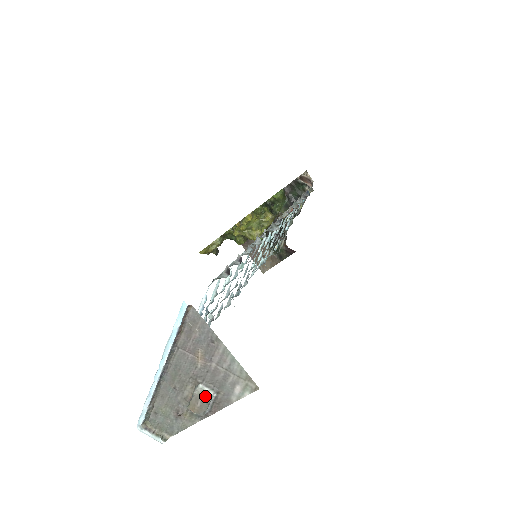
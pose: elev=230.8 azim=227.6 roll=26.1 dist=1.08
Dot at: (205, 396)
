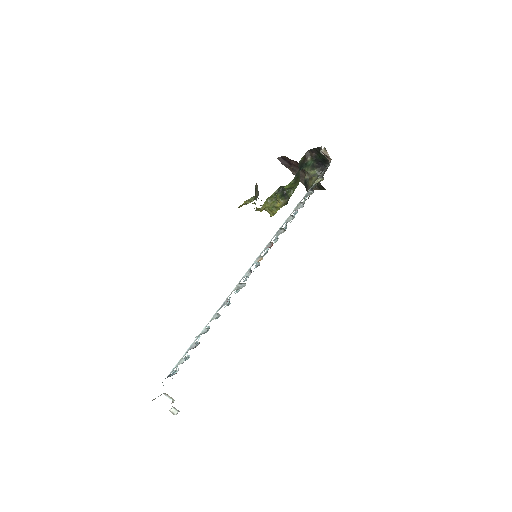
Dot at: (173, 413)
